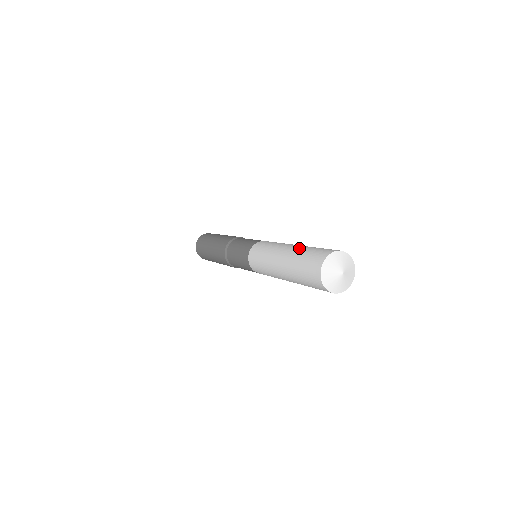
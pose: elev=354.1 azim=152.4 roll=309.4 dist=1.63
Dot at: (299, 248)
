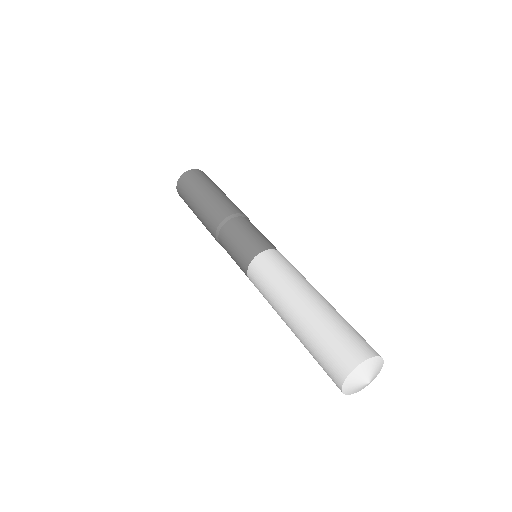
Dot at: (320, 314)
